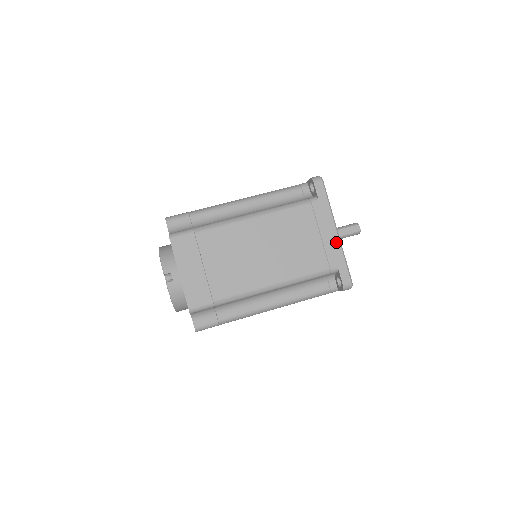
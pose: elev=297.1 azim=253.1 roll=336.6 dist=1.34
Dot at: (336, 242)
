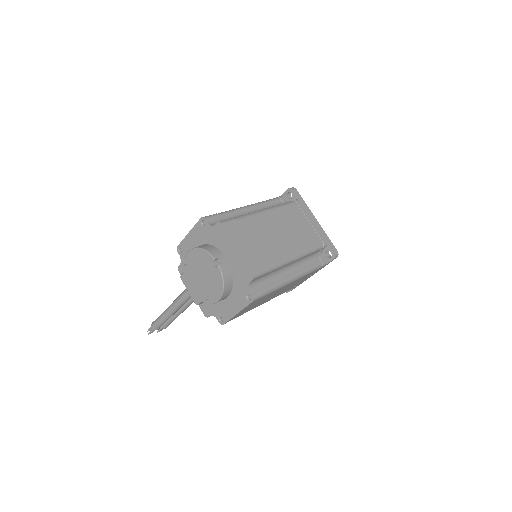
Dot at: (319, 226)
